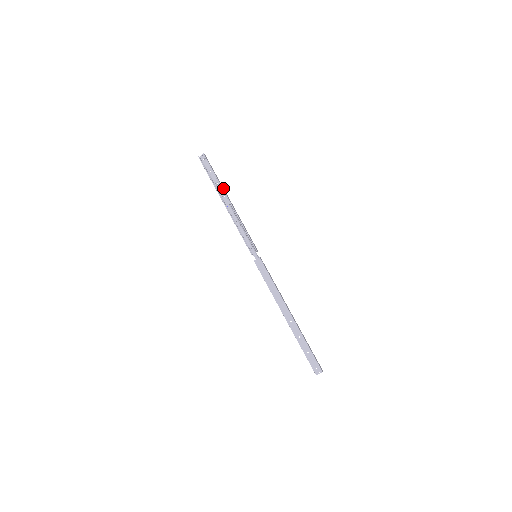
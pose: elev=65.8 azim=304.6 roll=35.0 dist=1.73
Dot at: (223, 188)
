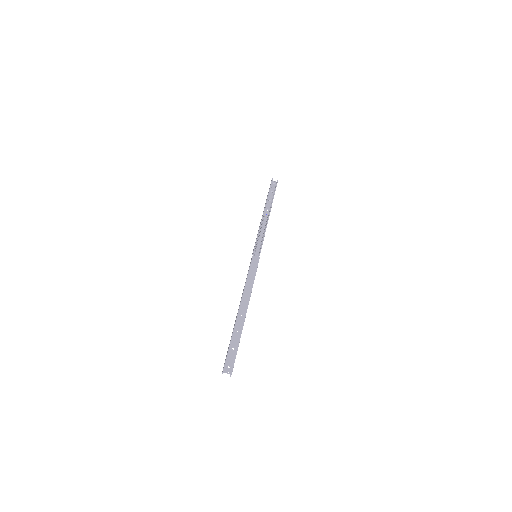
Dot at: occluded
